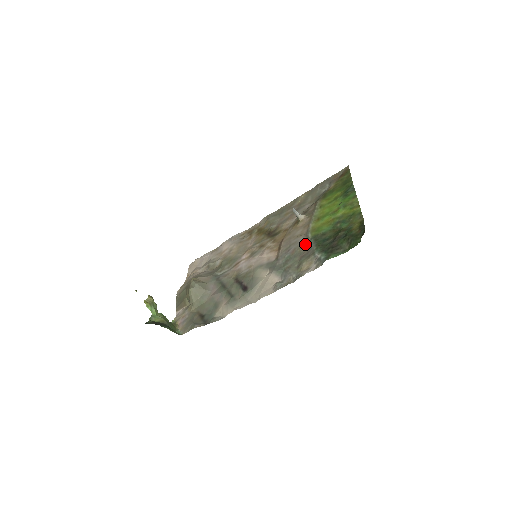
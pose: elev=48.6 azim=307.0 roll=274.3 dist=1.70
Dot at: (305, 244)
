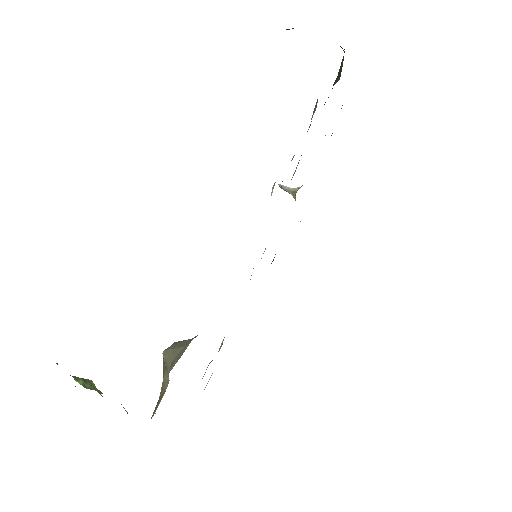
Dot at: occluded
